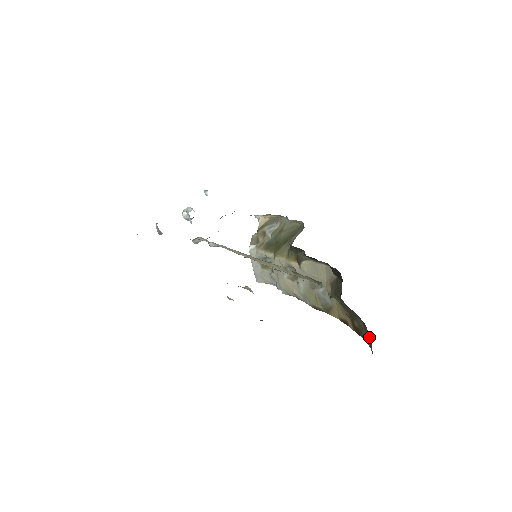
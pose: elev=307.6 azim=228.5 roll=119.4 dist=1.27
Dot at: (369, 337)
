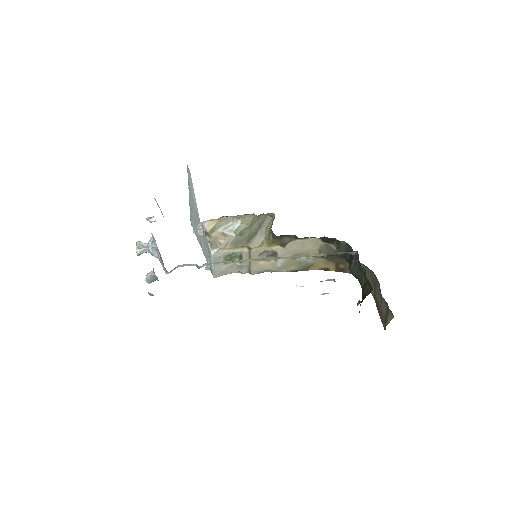
Dot at: occluded
